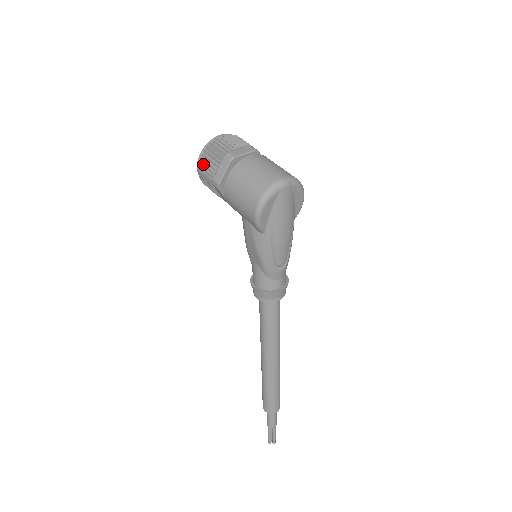
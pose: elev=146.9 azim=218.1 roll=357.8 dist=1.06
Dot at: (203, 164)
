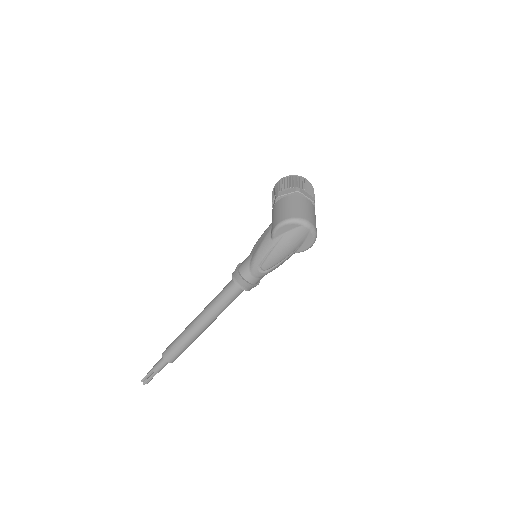
Dot at: (282, 181)
